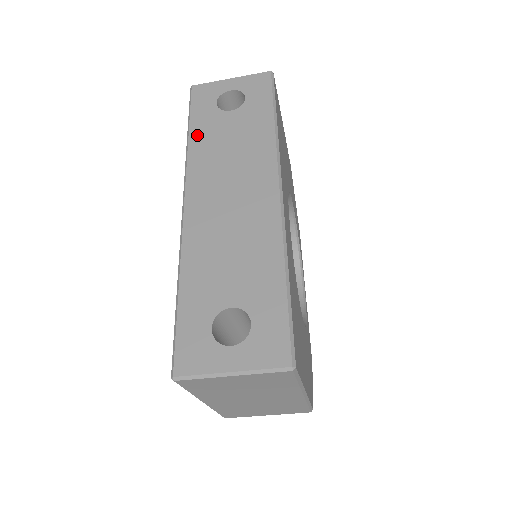
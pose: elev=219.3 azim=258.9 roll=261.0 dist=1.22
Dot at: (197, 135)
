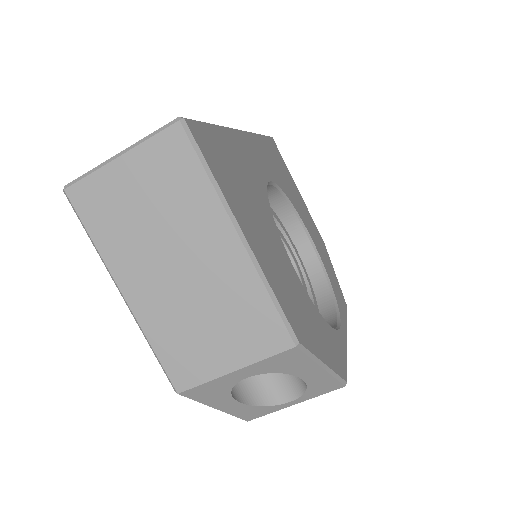
Dot at: occluded
